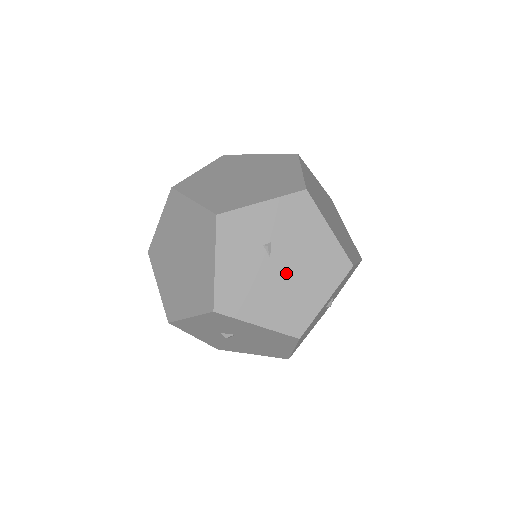
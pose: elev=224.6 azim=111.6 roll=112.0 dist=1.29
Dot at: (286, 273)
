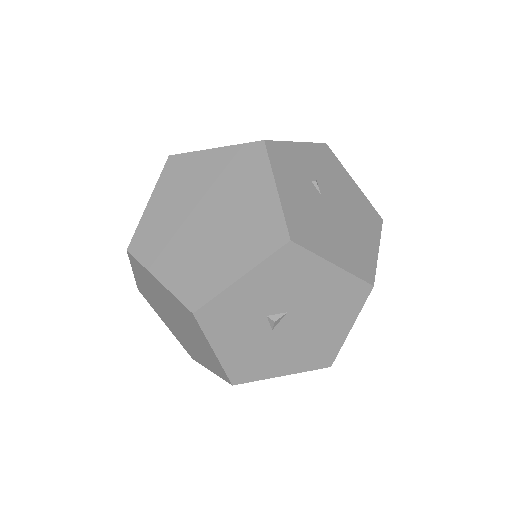
Dot at: (338, 214)
